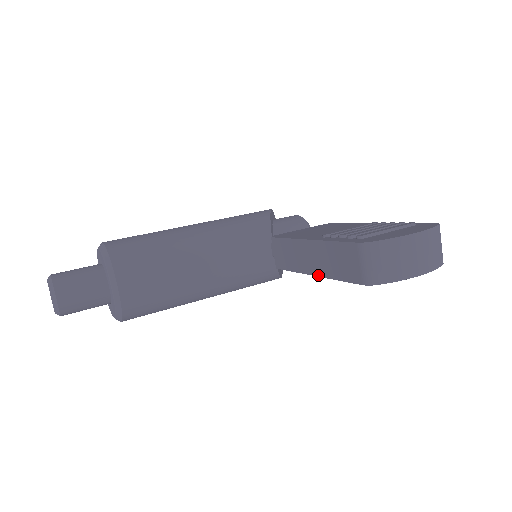
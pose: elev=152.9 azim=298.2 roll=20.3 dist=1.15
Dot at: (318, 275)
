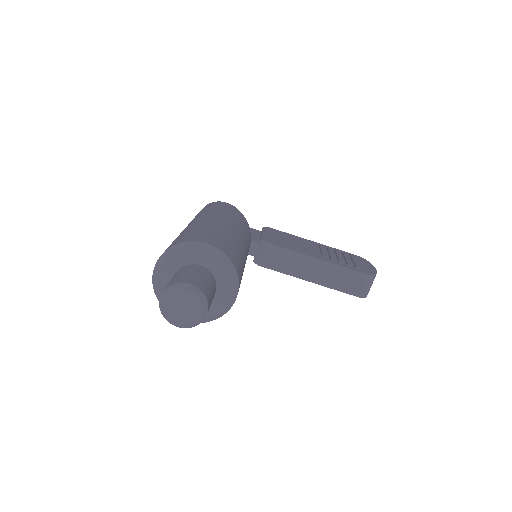
Dot at: (316, 283)
